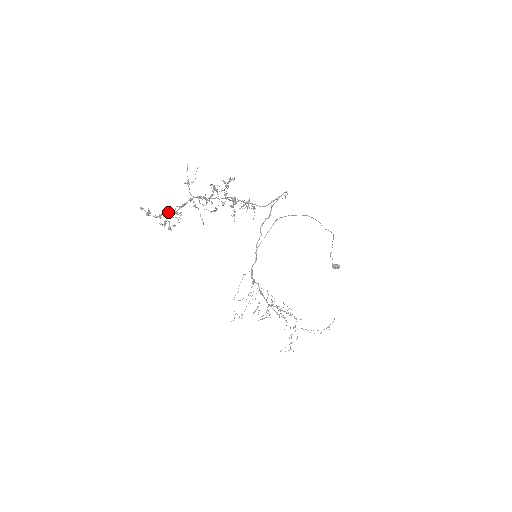
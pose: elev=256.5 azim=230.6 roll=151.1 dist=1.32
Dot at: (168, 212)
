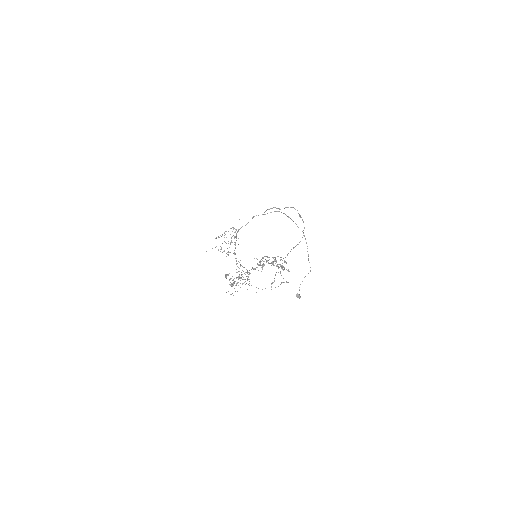
Dot at: (238, 276)
